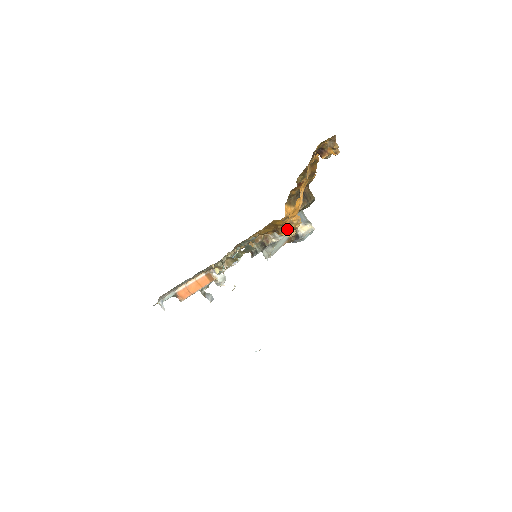
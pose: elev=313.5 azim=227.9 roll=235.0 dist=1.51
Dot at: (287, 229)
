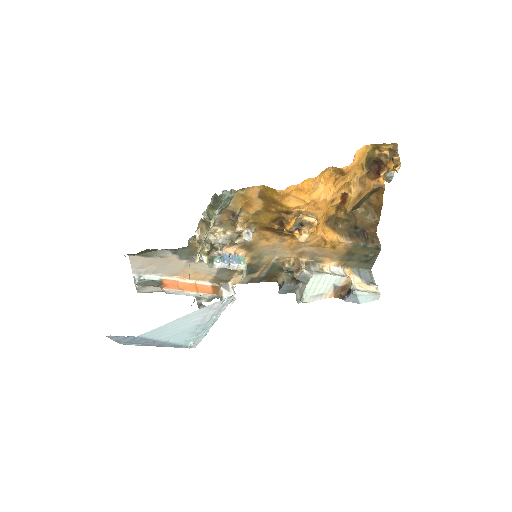
Dot at: (291, 218)
